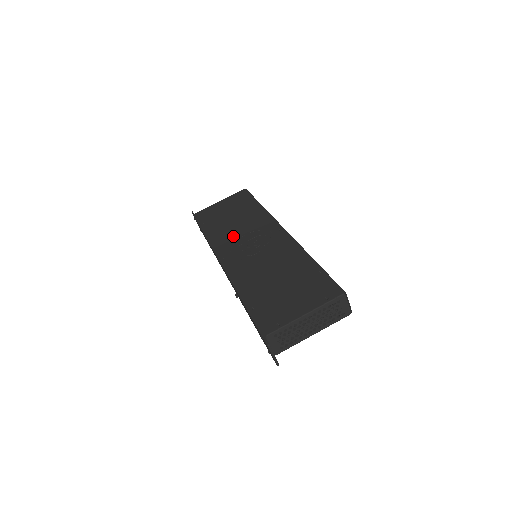
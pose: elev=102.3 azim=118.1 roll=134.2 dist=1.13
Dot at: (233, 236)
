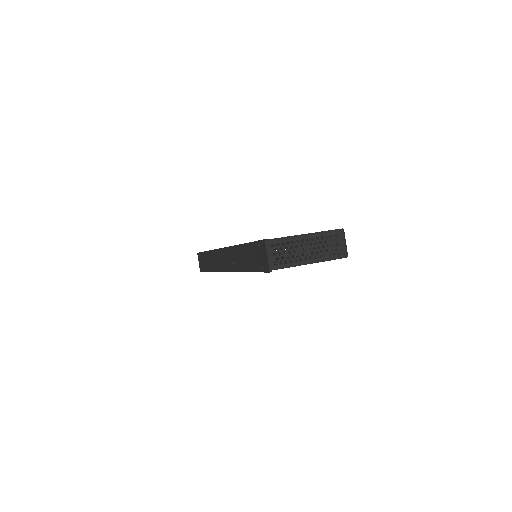
Dot at: occluded
